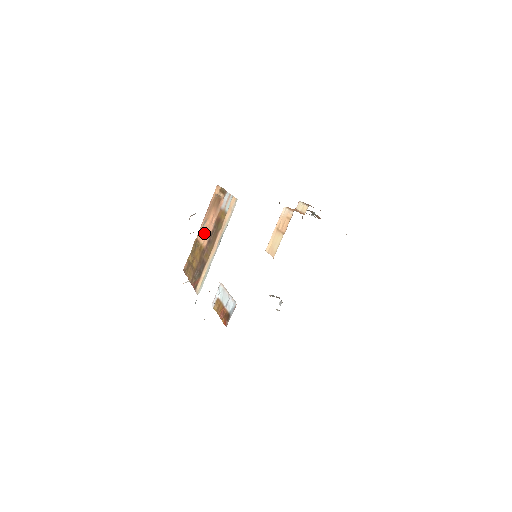
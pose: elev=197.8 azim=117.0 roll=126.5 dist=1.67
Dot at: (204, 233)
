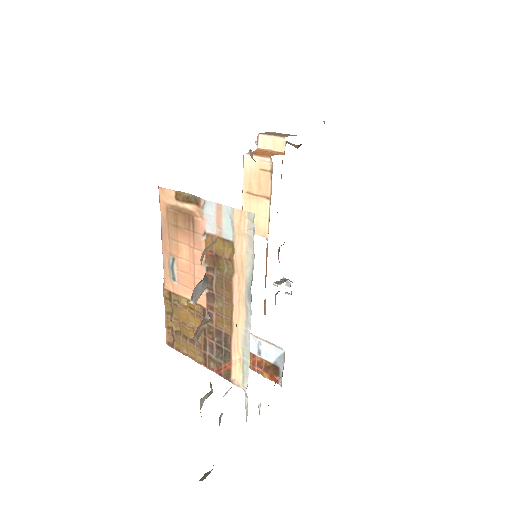
Dot at: (184, 281)
